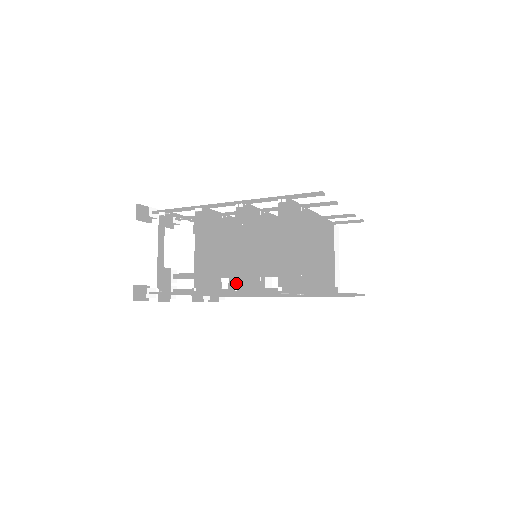
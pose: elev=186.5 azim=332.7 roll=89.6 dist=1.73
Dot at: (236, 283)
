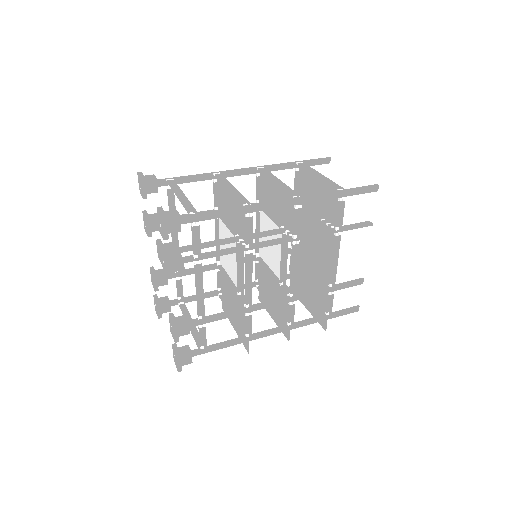
Dot at: (292, 194)
